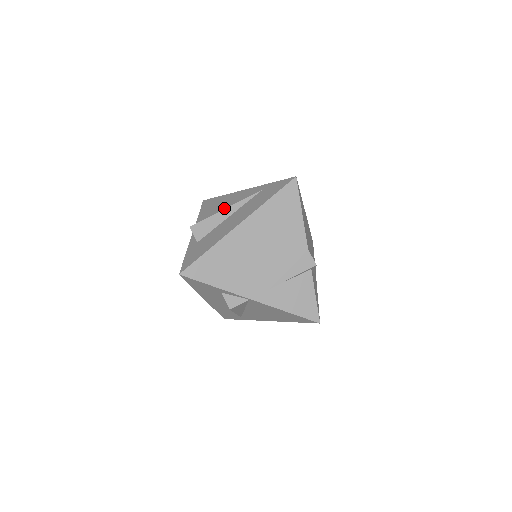
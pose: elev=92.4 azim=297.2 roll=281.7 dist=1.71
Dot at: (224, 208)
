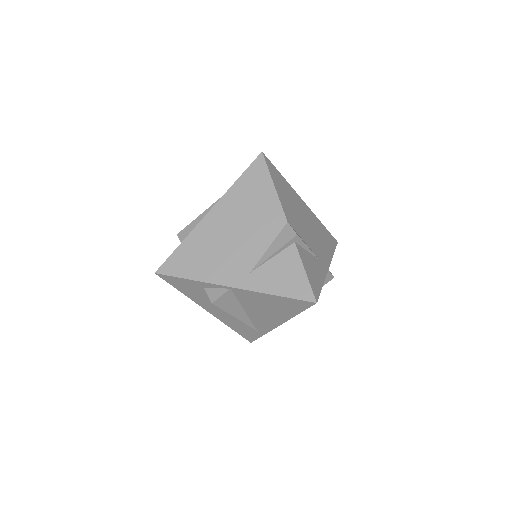
Dot at: occluded
